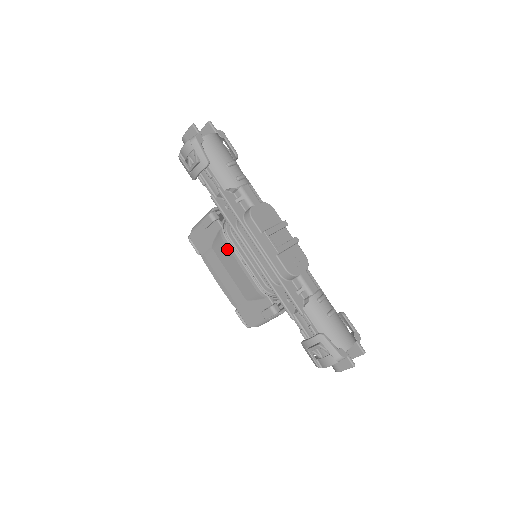
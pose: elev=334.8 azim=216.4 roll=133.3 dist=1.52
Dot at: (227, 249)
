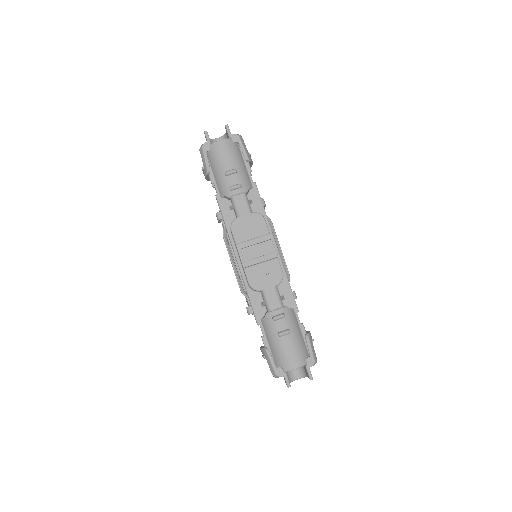
Dot at: occluded
